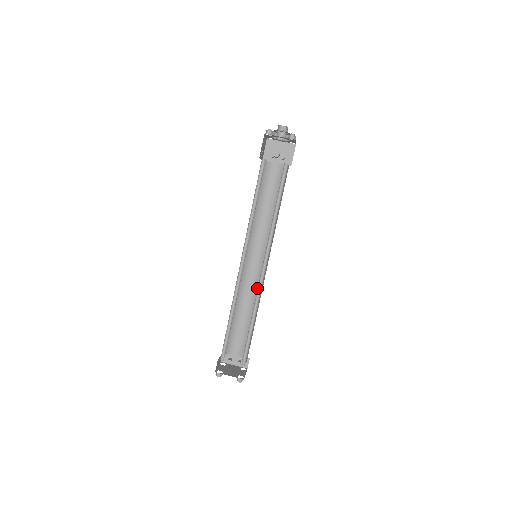
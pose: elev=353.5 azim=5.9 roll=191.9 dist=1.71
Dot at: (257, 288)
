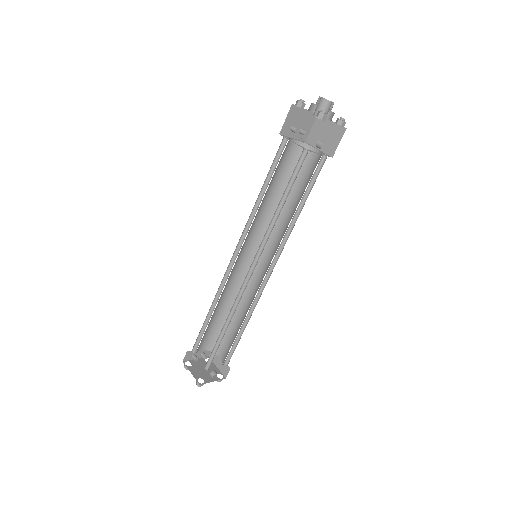
Dot at: (239, 283)
